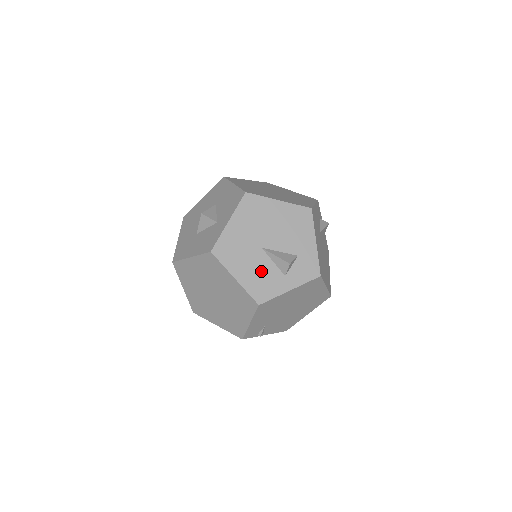
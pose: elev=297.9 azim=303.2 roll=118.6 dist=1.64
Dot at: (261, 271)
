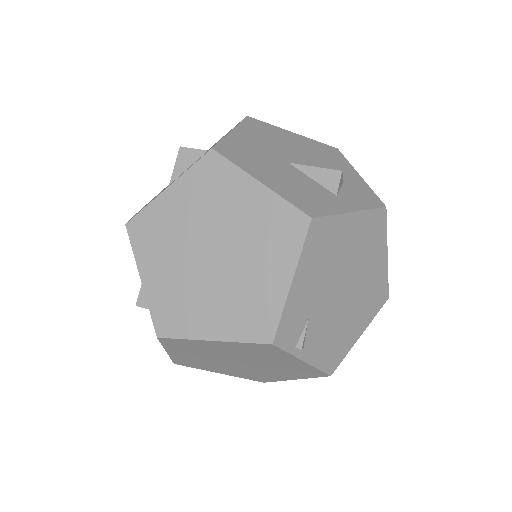
Dot at: (298, 183)
